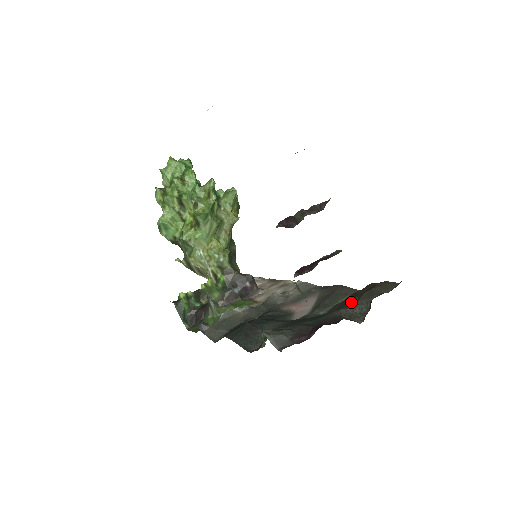
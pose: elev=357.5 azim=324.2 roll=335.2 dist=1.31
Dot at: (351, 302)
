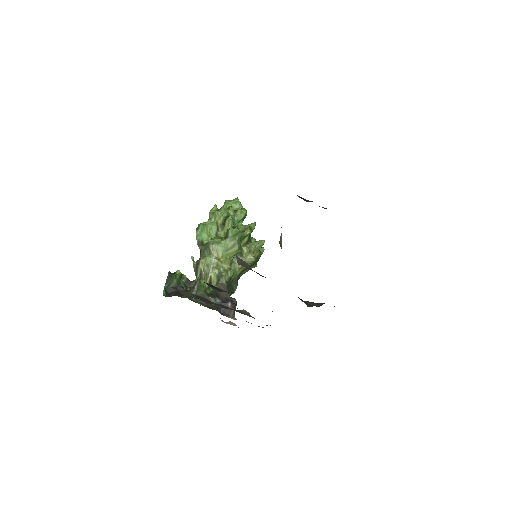
Dot at: occluded
